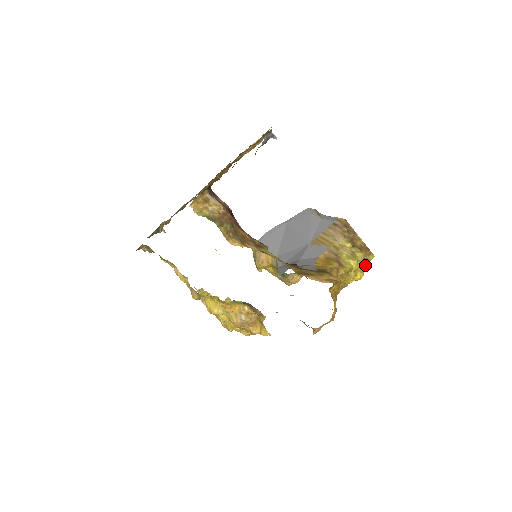
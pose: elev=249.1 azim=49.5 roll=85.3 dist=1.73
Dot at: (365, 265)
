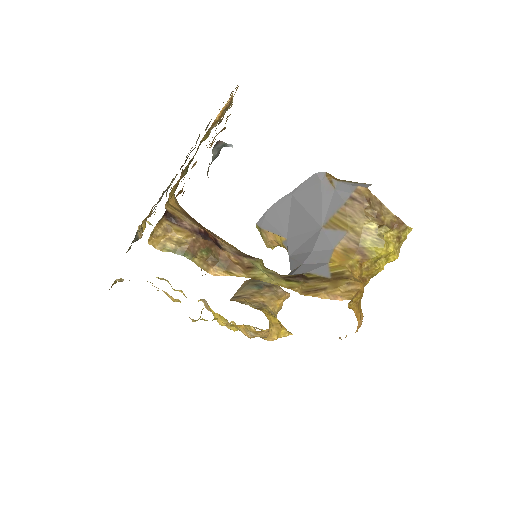
Dot at: (400, 243)
